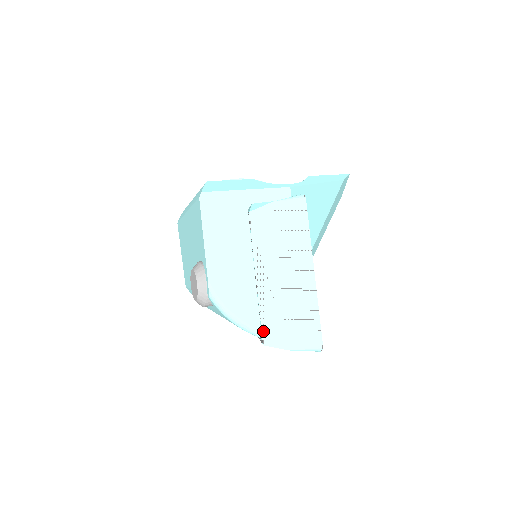
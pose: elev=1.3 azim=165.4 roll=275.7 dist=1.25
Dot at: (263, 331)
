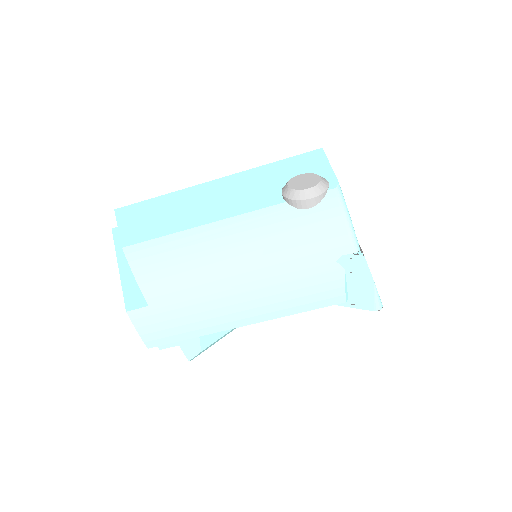
Dot at: occluded
